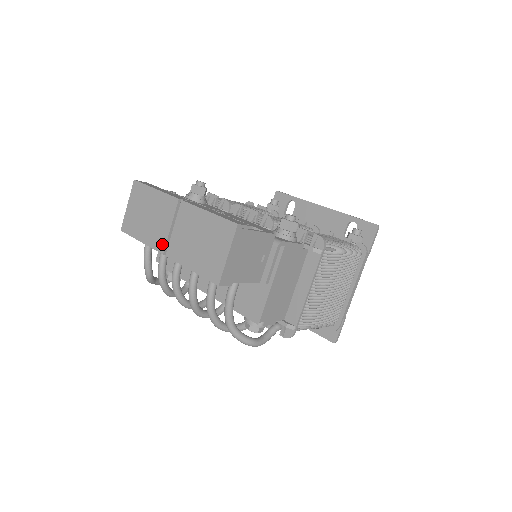
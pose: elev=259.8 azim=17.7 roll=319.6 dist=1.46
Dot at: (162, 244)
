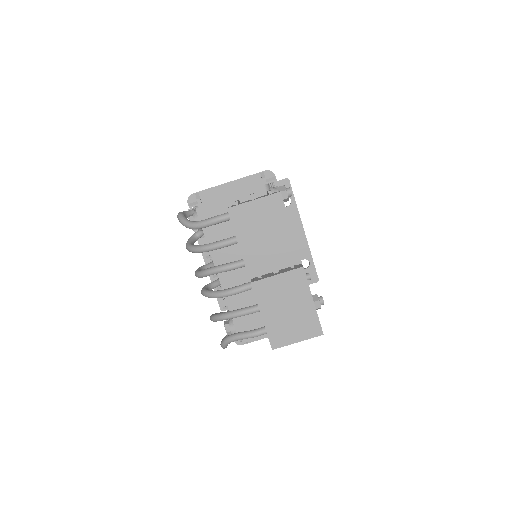
Dot at: (256, 272)
